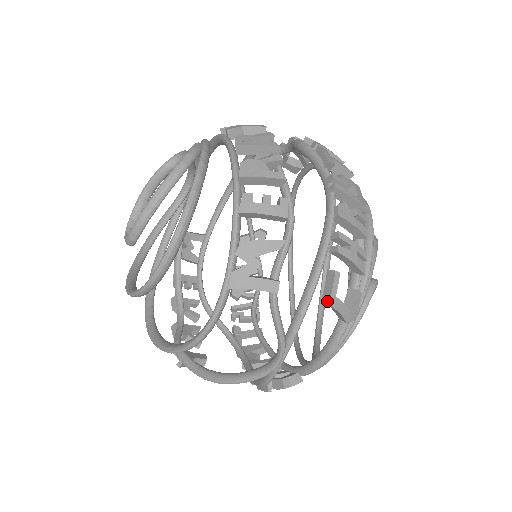
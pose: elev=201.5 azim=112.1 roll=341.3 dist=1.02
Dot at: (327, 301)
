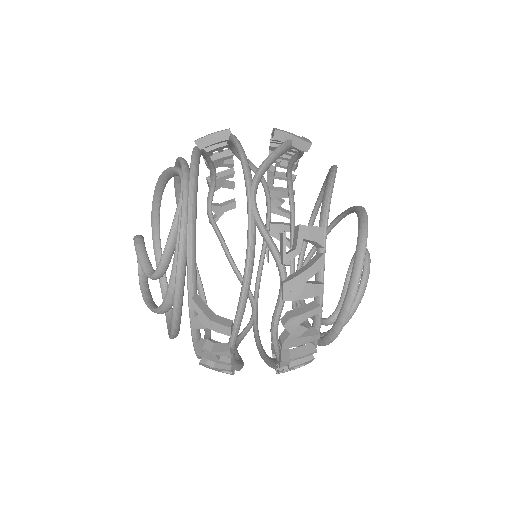
Dot at: occluded
